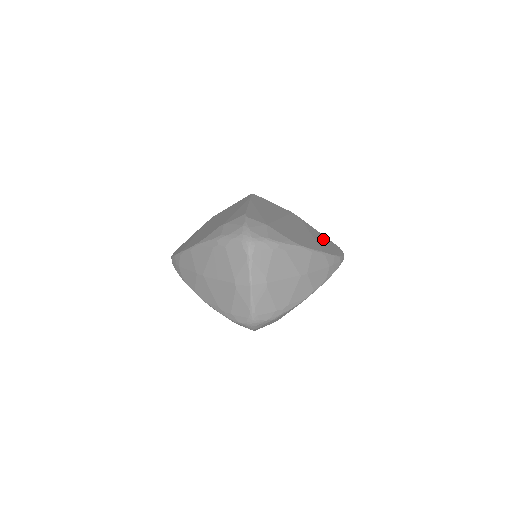
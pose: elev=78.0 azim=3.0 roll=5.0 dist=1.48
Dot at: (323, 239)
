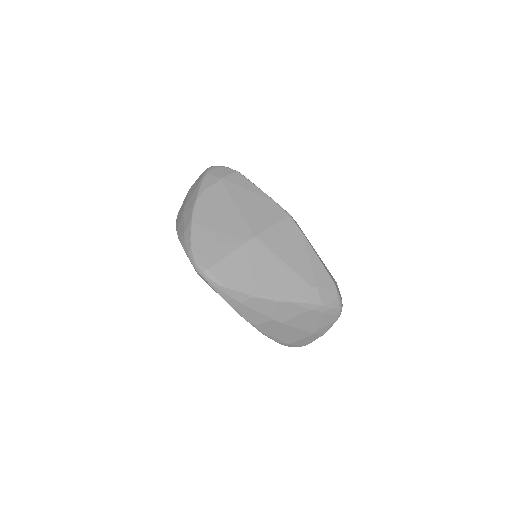
Dot at: occluded
